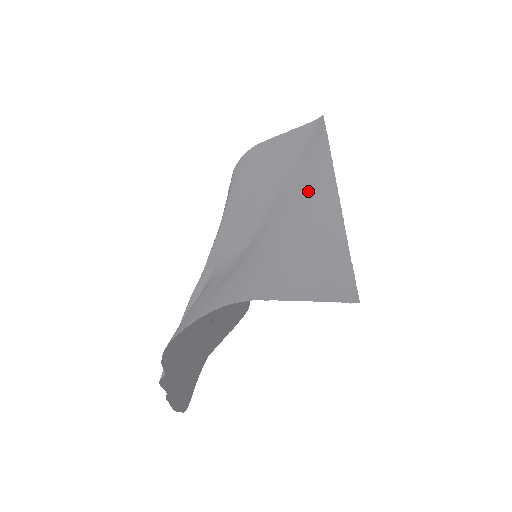
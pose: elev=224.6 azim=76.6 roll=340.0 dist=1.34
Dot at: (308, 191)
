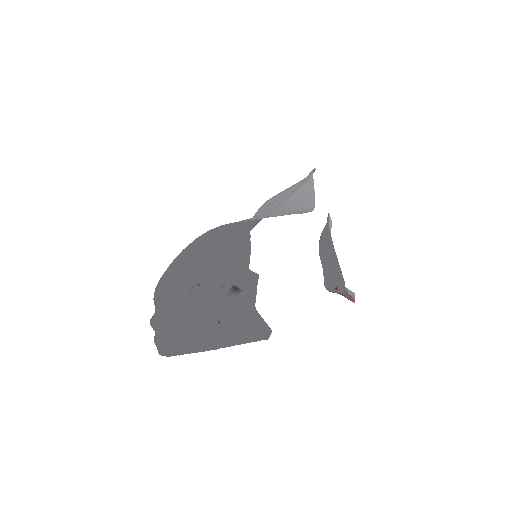
Dot at: (292, 193)
